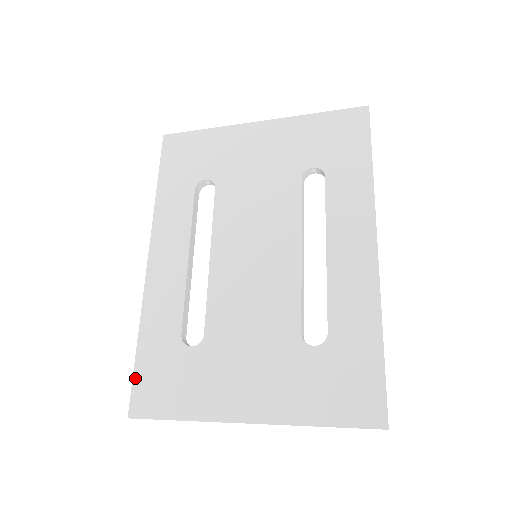
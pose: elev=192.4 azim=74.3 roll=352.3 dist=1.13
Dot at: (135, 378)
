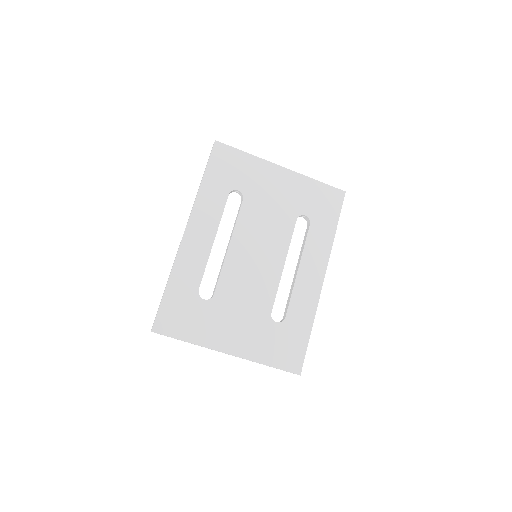
Dot at: (161, 307)
